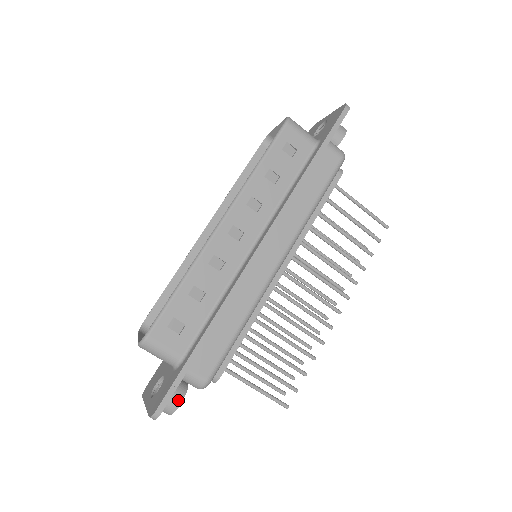
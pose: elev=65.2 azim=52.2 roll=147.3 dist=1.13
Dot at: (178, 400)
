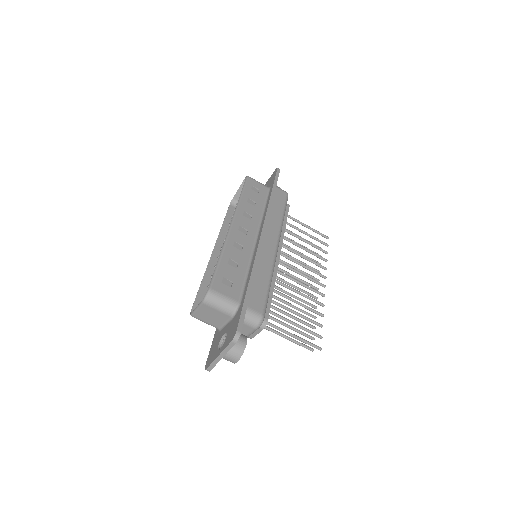
Dot at: (244, 340)
